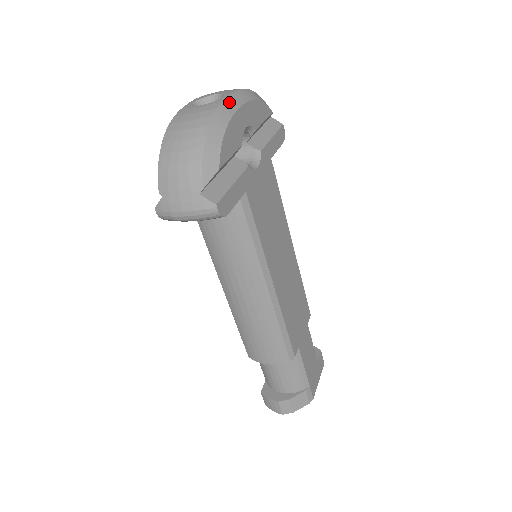
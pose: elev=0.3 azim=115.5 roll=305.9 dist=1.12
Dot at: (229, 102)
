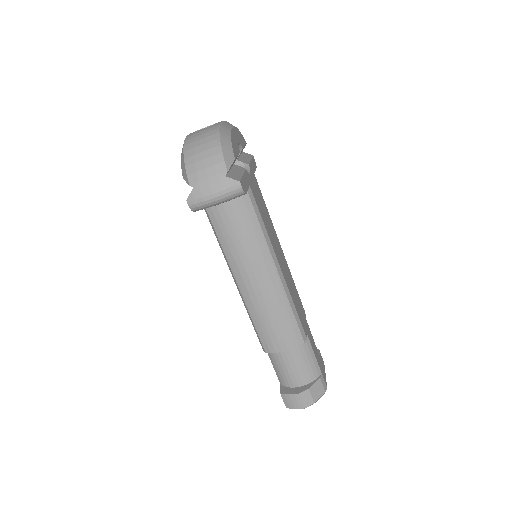
Dot at: (225, 124)
